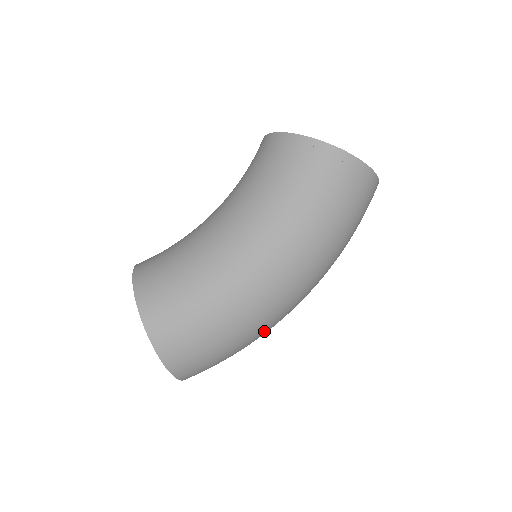
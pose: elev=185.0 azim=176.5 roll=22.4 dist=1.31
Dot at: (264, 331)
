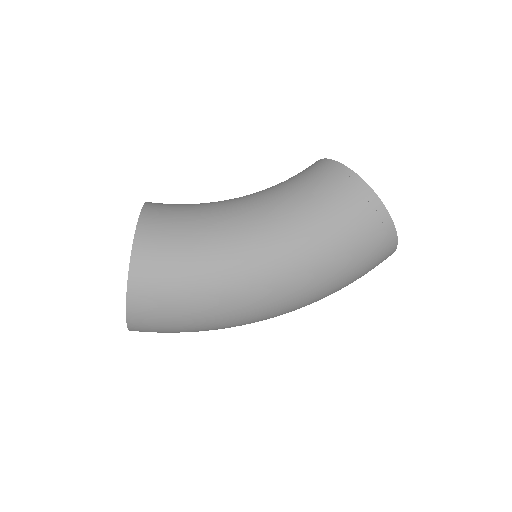
Dot at: (229, 325)
